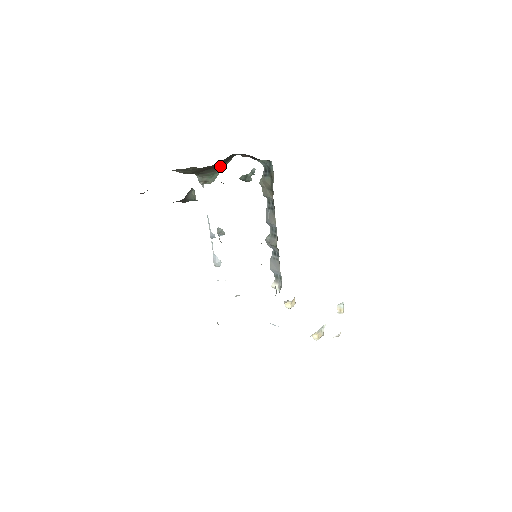
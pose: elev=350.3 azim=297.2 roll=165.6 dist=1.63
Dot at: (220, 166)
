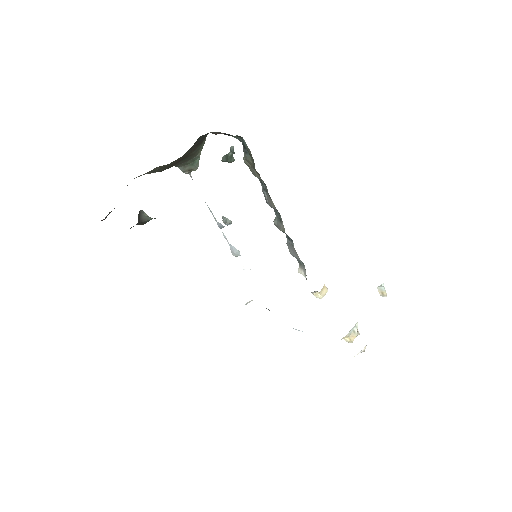
Dot at: (194, 152)
